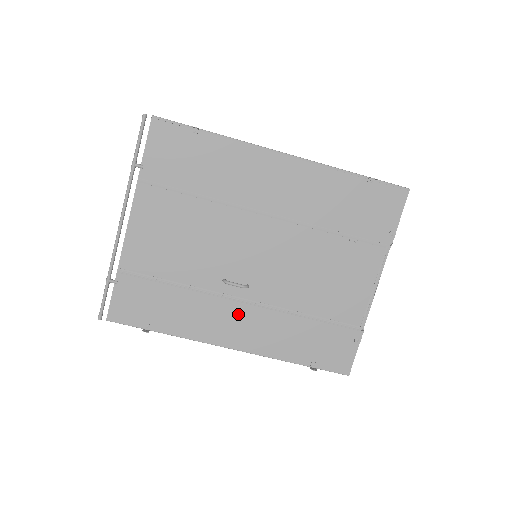
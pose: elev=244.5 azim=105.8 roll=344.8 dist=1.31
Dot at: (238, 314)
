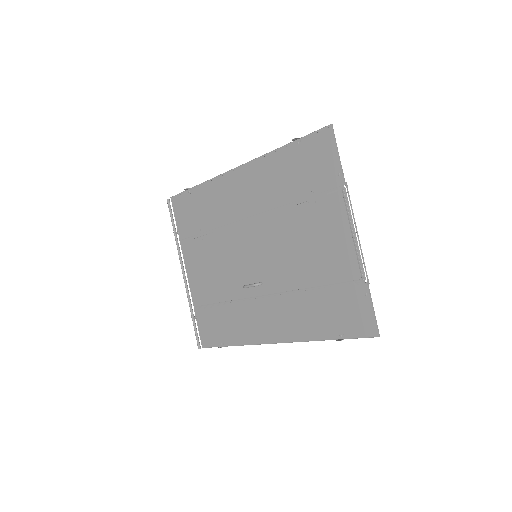
Dot at: (266, 310)
